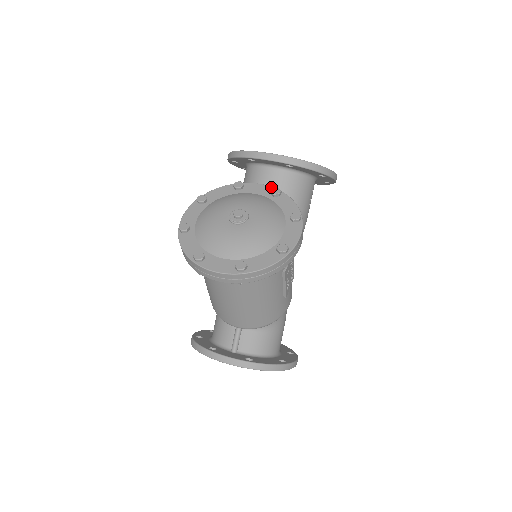
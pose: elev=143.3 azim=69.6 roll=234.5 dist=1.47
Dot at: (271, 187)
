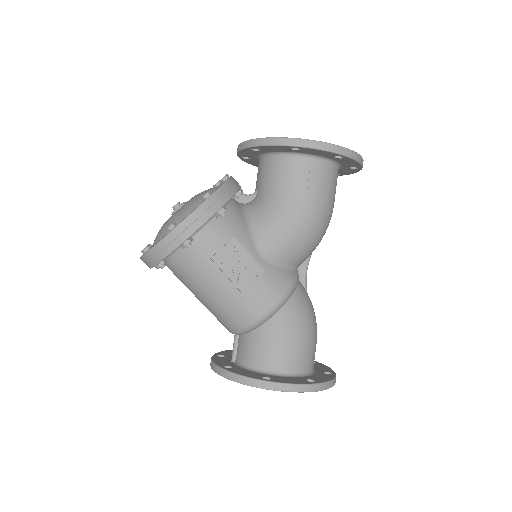
Dot at: occluded
